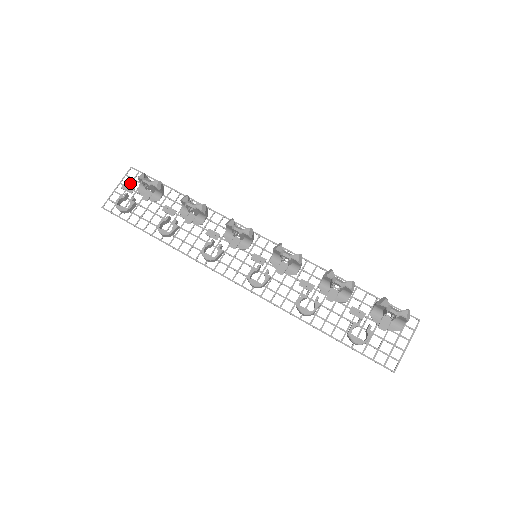
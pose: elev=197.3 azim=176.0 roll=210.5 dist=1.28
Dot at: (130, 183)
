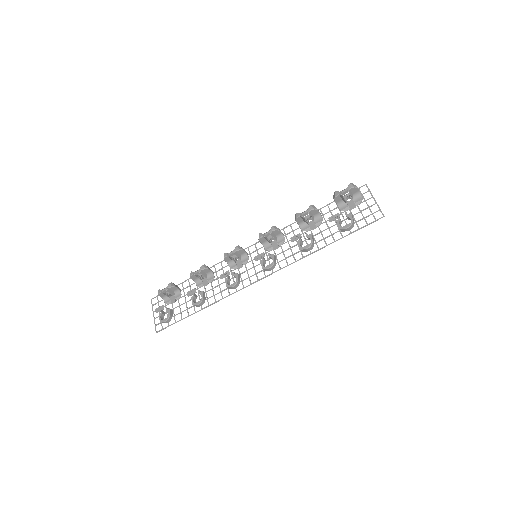
Dot at: occluded
